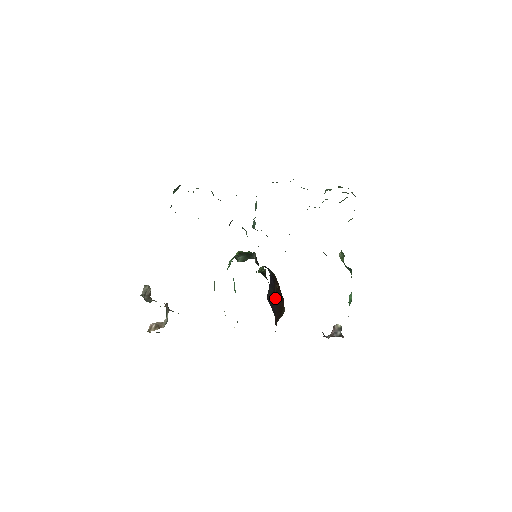
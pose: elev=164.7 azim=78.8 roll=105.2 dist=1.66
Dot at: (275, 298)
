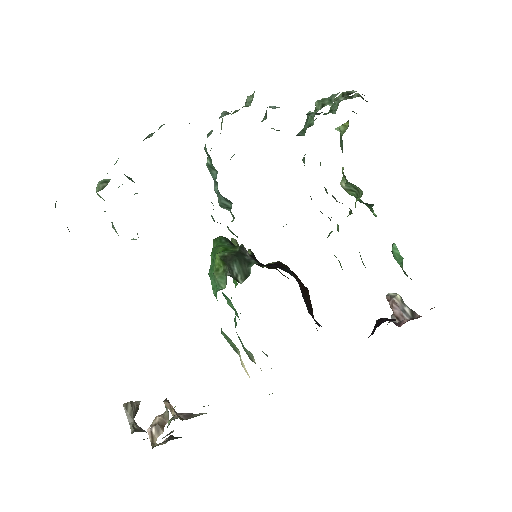
Dot at: (307, 302)
